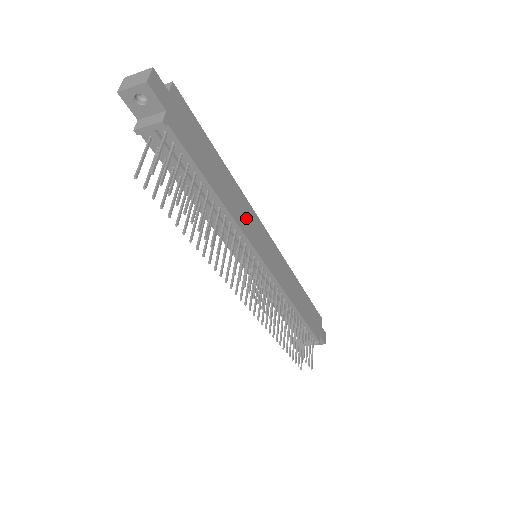
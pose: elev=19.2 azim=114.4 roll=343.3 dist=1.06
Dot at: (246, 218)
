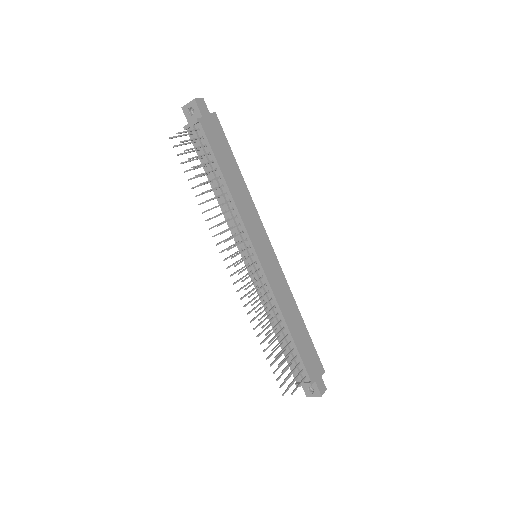
Dot at: (249, 215)
